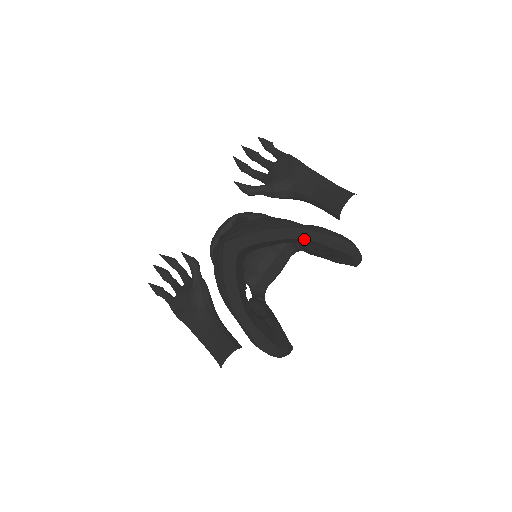
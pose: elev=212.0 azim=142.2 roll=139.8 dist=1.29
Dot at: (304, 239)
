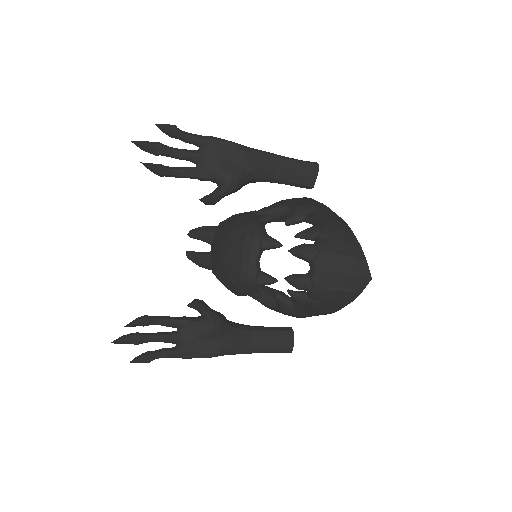
Dot at: occluded
